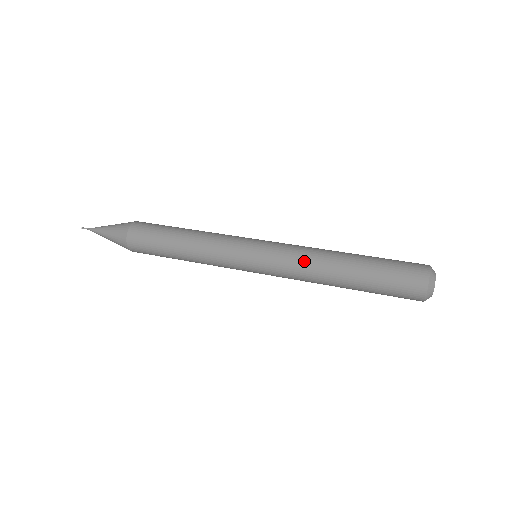
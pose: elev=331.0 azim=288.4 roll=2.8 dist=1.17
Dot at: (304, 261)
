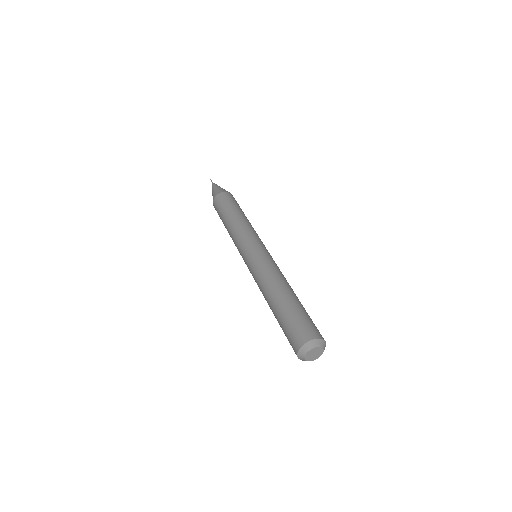
Dot at: (264, 275)
